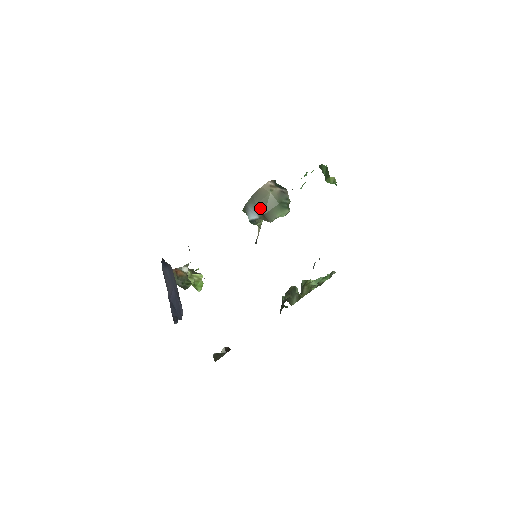
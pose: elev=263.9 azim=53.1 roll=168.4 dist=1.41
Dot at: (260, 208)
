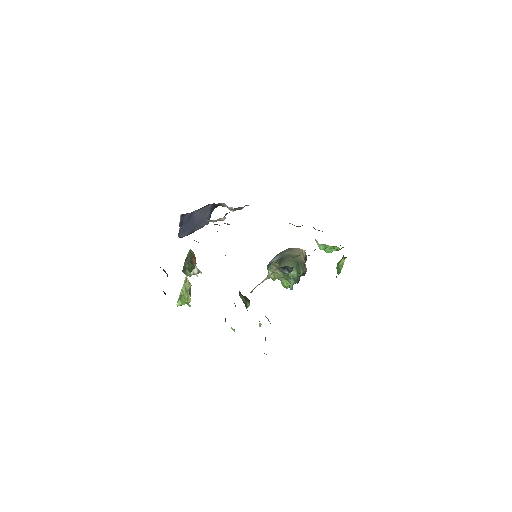
Dot at: (284, 256)
